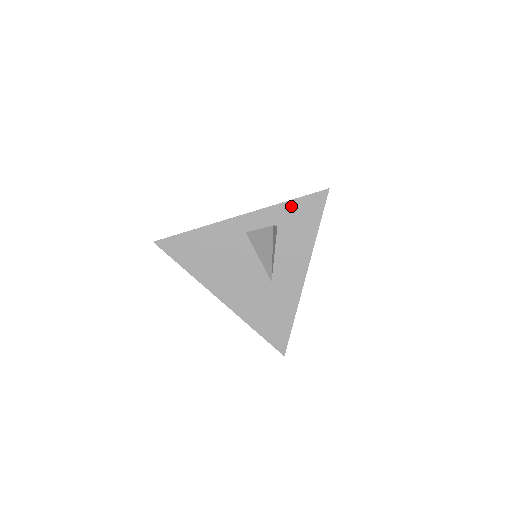
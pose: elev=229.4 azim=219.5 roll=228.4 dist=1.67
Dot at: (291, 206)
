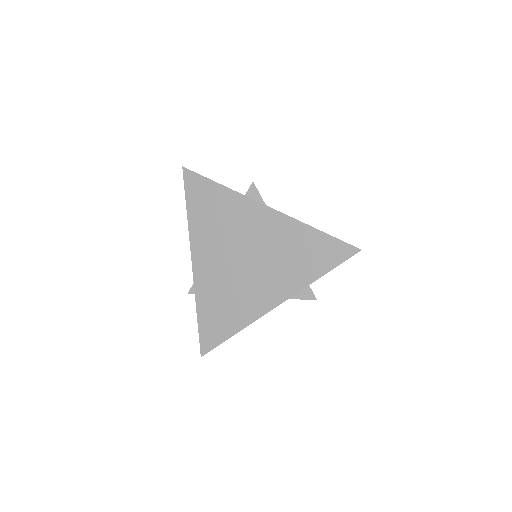
Dot at: (322, 274)
